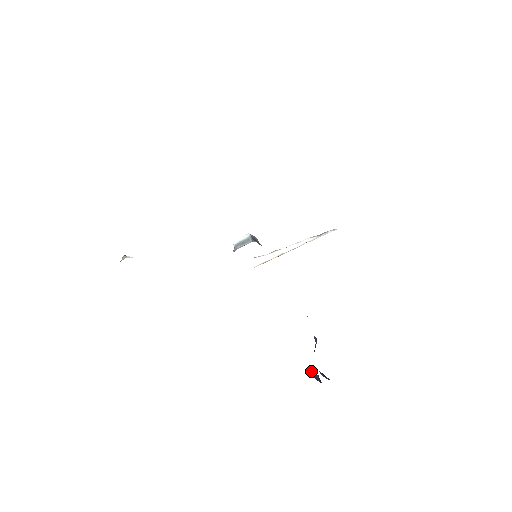
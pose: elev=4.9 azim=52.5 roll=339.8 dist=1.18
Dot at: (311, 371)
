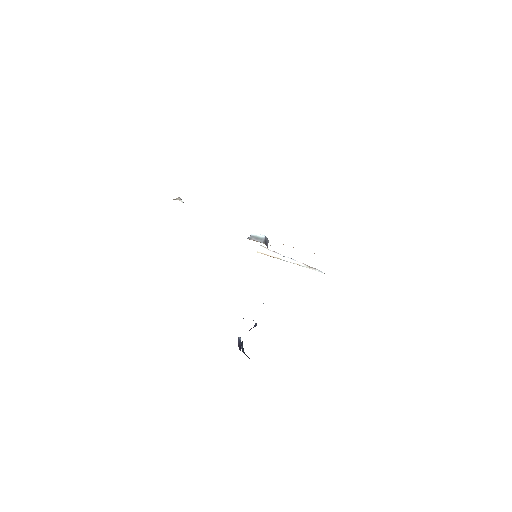
Dot at: (240, 338)
